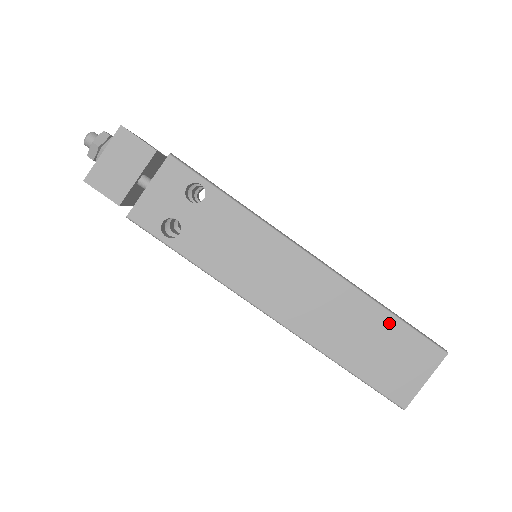
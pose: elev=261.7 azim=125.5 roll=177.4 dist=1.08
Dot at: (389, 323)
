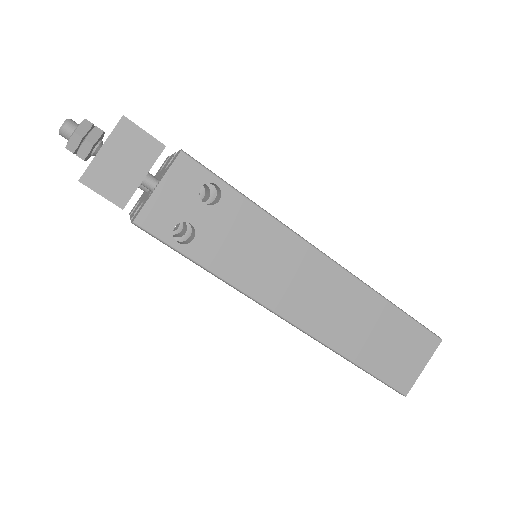
Dot at: (395, 317)
